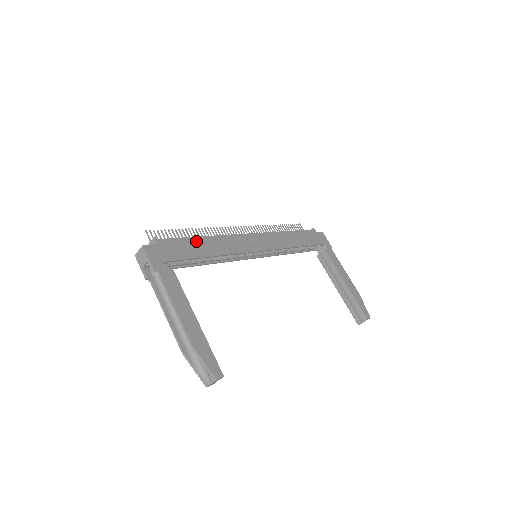
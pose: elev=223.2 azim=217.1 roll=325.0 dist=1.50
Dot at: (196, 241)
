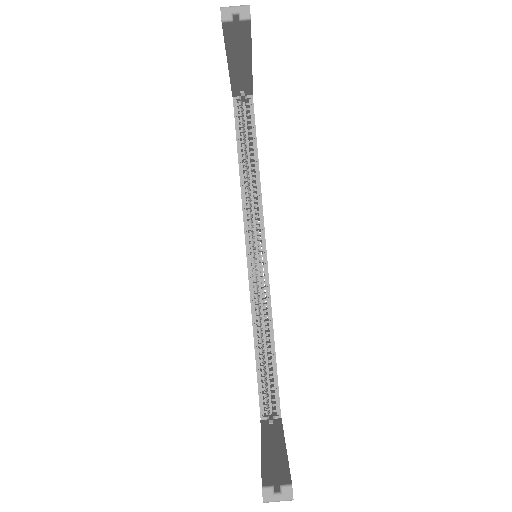
Dot at: occluded
